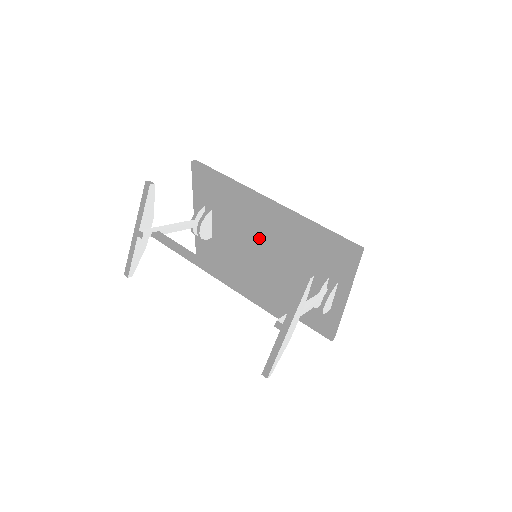
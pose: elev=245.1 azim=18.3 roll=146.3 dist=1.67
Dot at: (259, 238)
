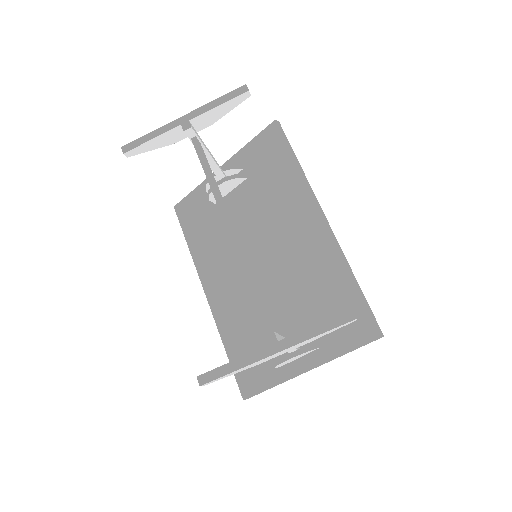
Dot at: (272, 243)
